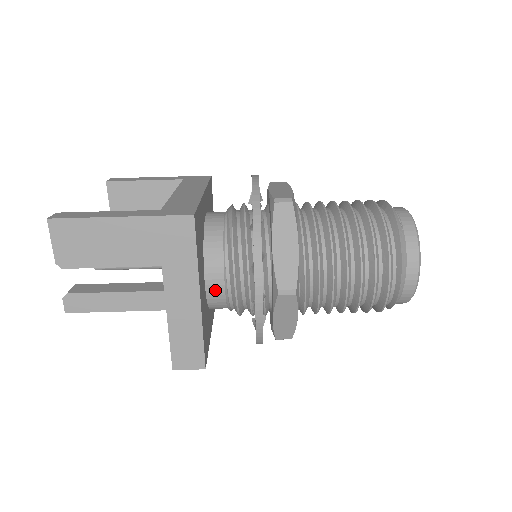
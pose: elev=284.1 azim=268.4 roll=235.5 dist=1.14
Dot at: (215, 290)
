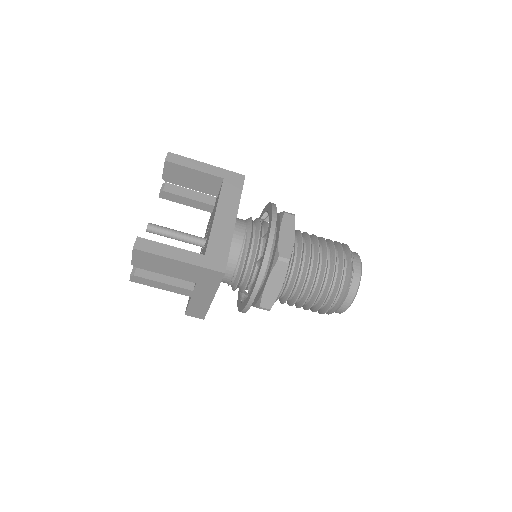
Dot at: (223, 281)
